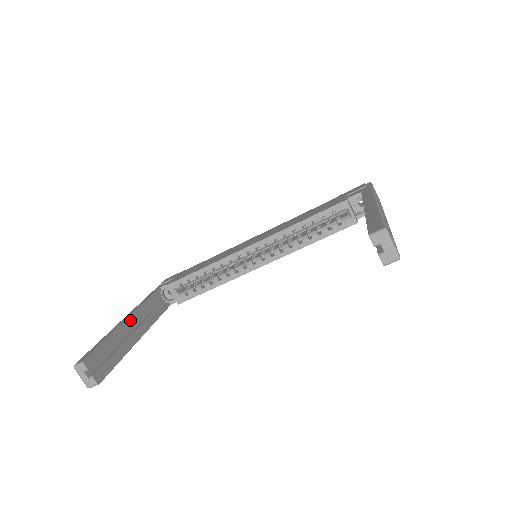
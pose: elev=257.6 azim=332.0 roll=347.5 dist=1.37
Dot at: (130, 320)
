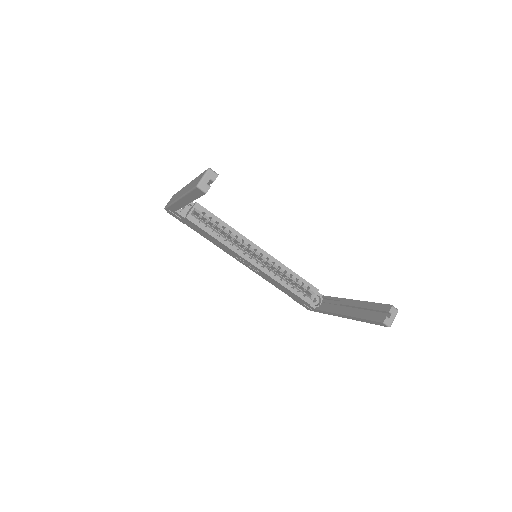
Dot at: occluded
